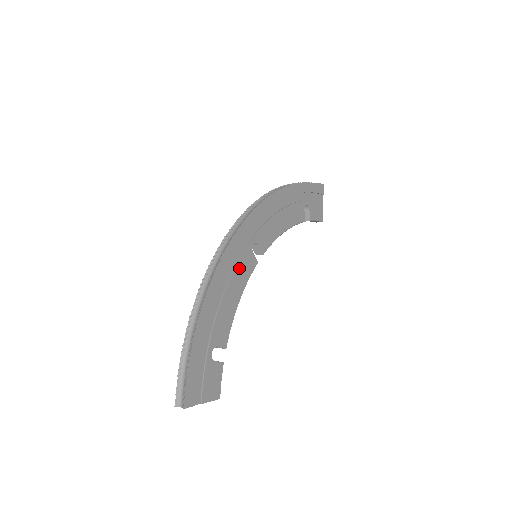
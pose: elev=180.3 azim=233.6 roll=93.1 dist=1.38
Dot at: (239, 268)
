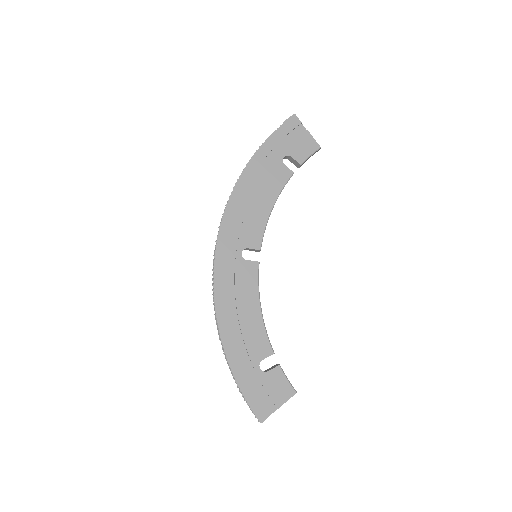
Dot at: (240, 285)
